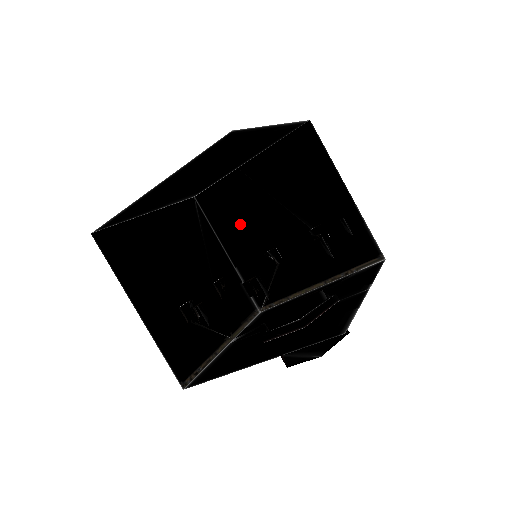
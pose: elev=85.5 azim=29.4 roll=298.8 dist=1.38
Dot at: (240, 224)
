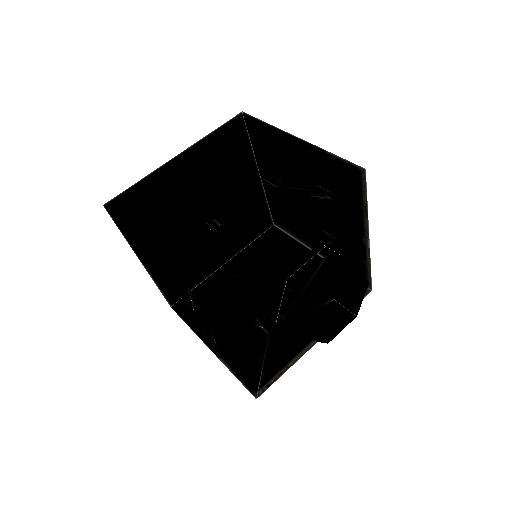
Dot at: (222, 313)
